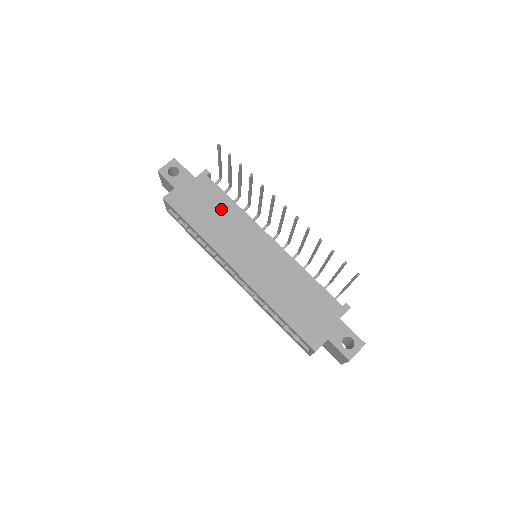
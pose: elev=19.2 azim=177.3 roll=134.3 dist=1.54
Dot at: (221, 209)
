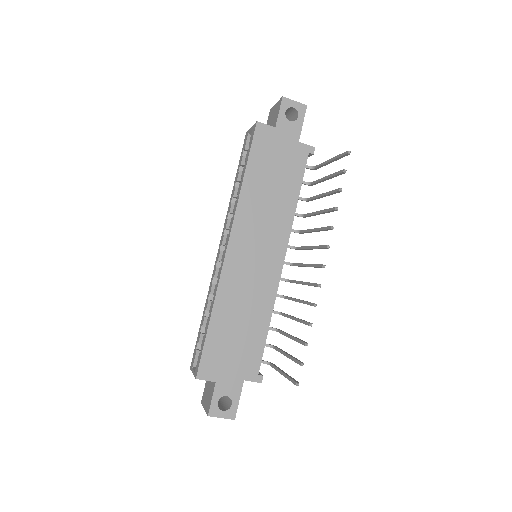
Dot at: (282, 191)
